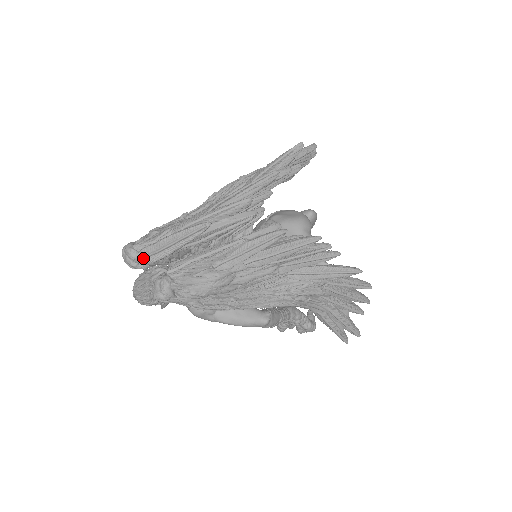
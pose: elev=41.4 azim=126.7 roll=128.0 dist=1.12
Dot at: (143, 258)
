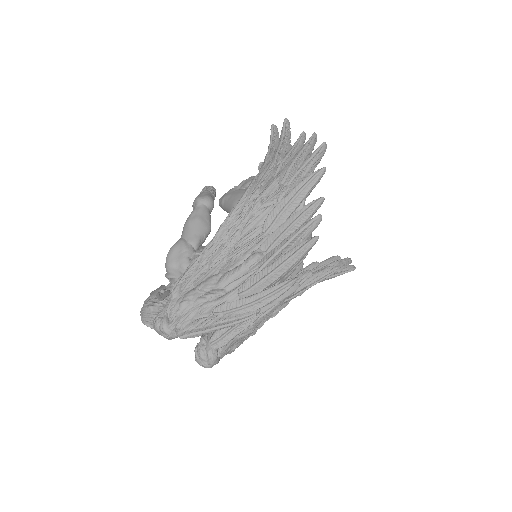
Dot at: (185, 337)
